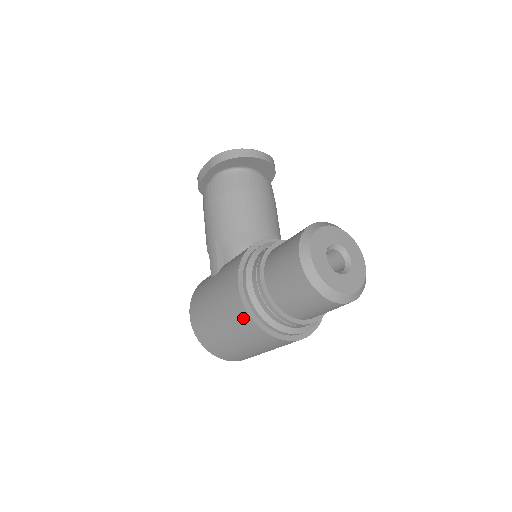
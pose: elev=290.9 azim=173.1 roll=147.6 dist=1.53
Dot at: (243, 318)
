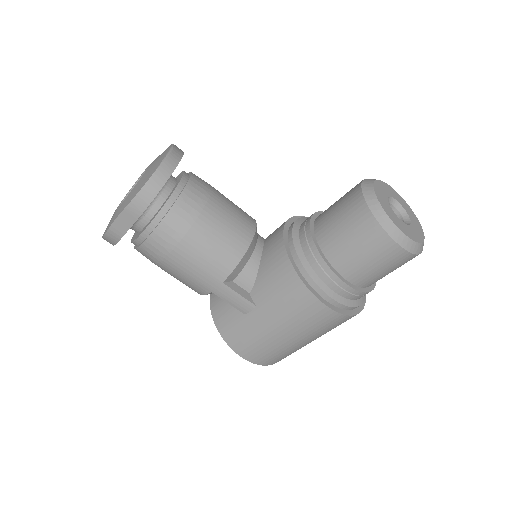
Dot at: (339, 322)
